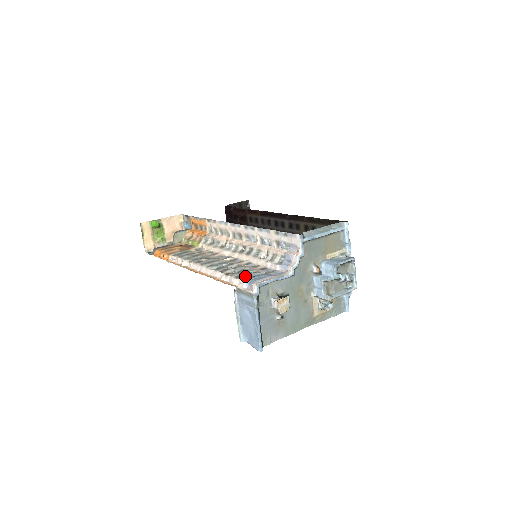
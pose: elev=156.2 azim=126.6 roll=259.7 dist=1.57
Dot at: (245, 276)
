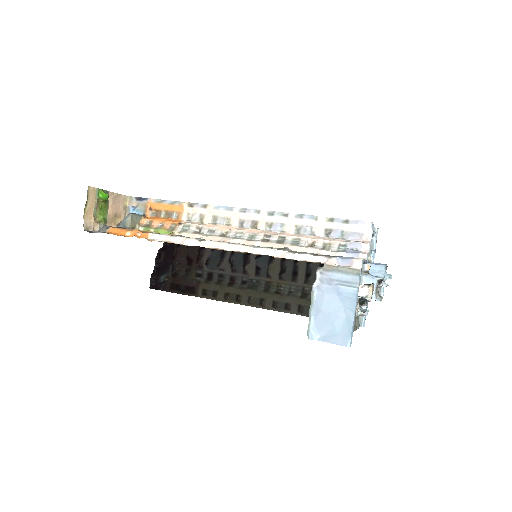
Dot at: (323, 255)
